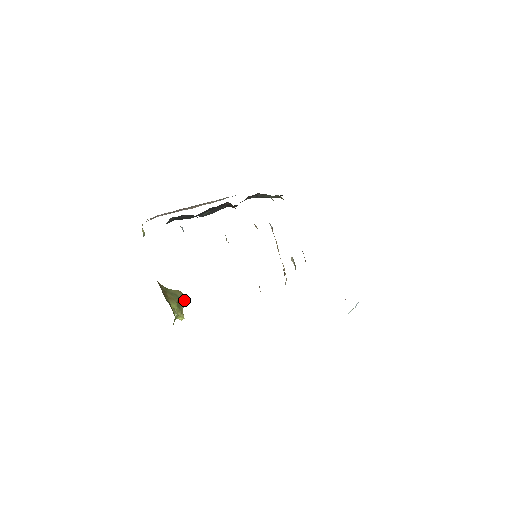
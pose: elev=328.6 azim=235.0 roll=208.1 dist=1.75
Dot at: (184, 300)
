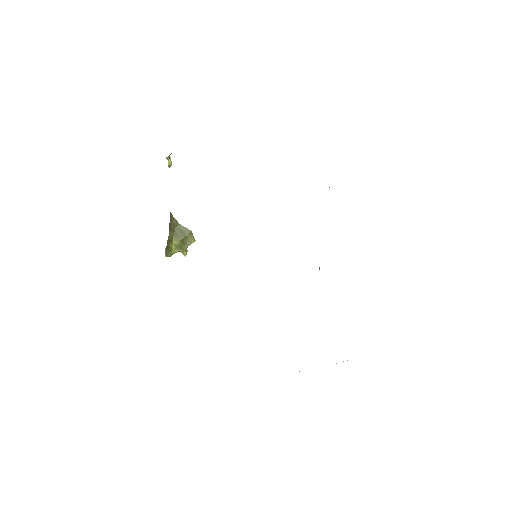
Dot at: (191, 241)
